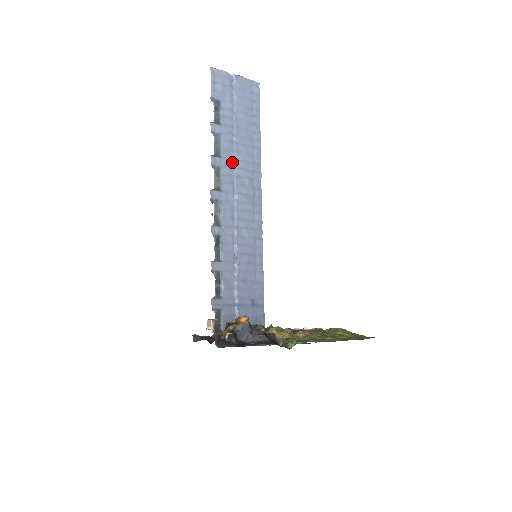
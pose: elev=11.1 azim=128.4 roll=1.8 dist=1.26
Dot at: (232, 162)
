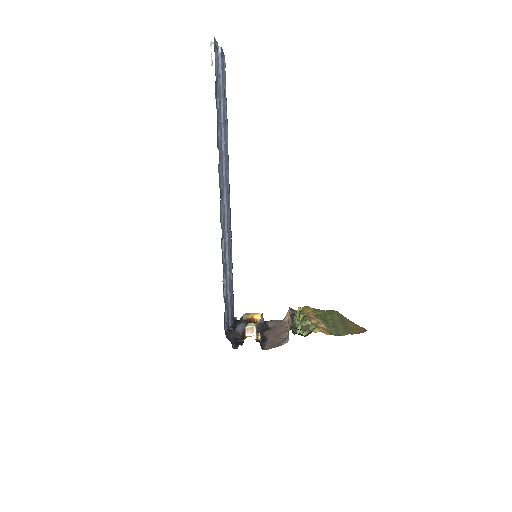
Dot at: (223, 154)
